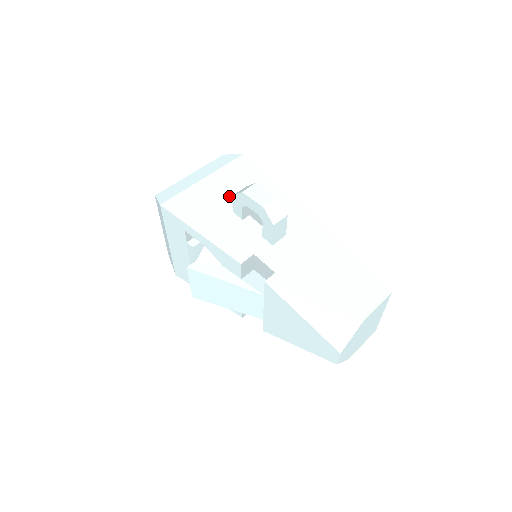
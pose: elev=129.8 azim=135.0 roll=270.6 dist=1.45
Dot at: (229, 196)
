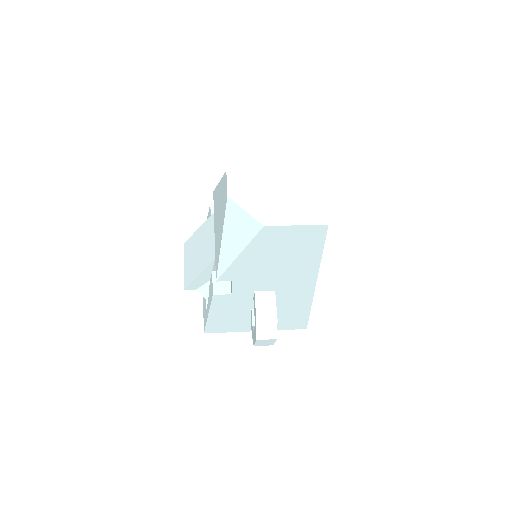
Dot at: occluded
